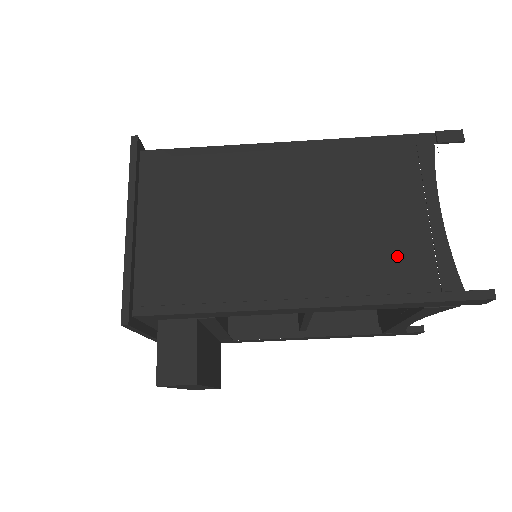
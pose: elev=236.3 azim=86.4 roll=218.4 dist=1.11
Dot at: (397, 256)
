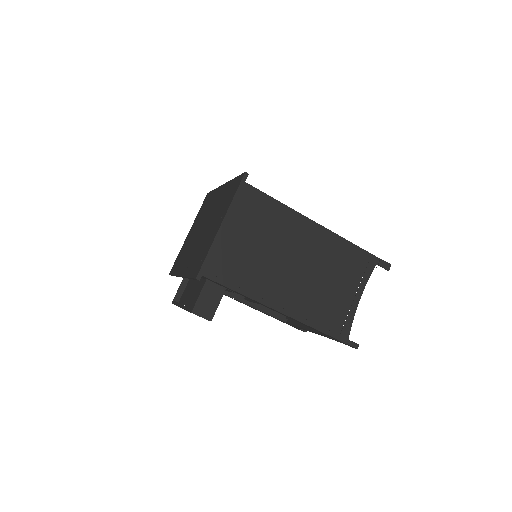
Dot at: (332, 310)
